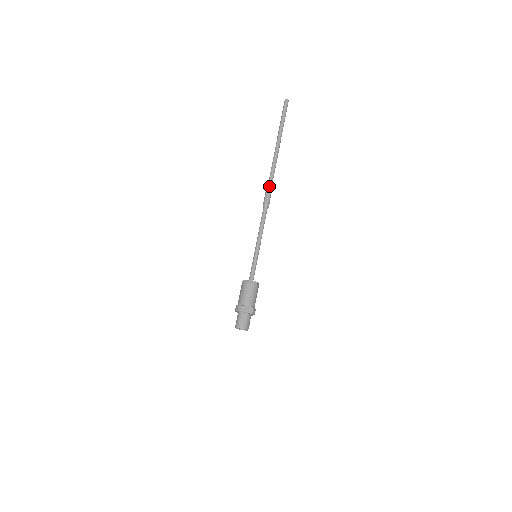
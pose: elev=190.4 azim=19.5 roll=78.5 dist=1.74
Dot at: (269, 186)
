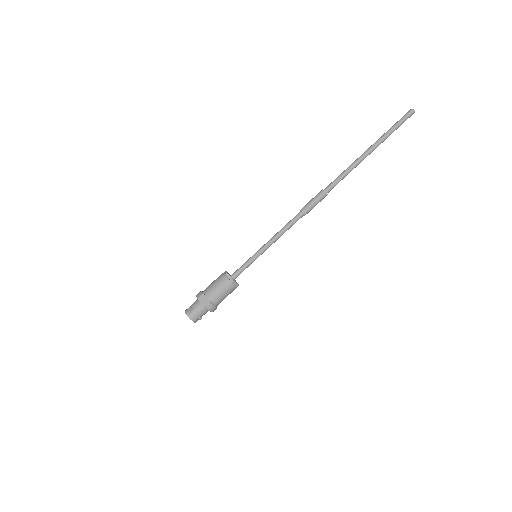
Dot at: (321, 192)
